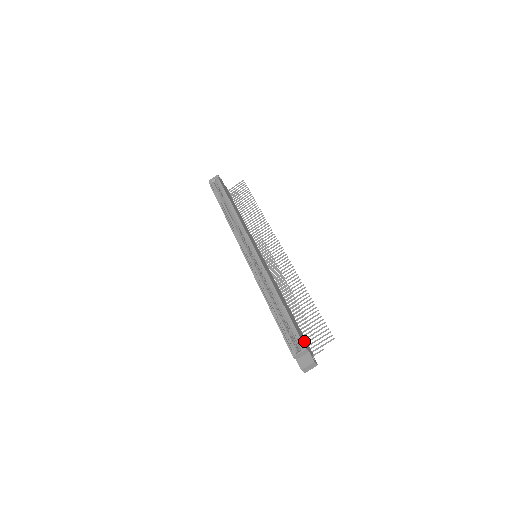
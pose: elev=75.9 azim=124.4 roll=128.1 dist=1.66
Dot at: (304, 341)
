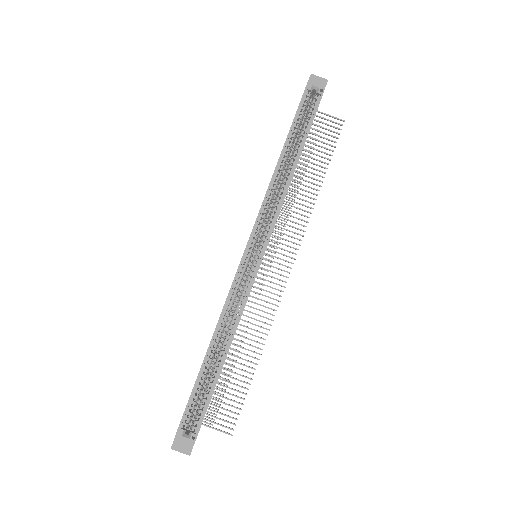
Dot at: occluded
